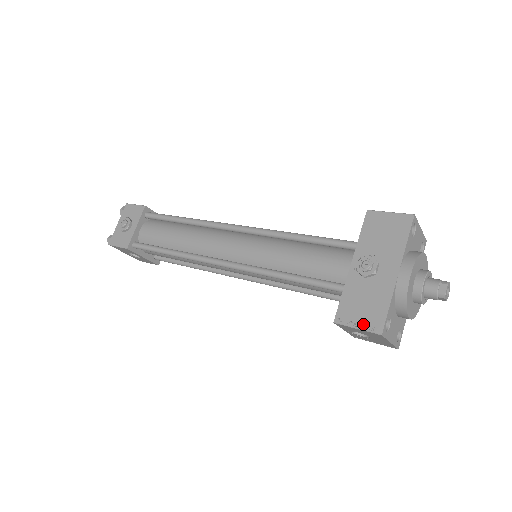
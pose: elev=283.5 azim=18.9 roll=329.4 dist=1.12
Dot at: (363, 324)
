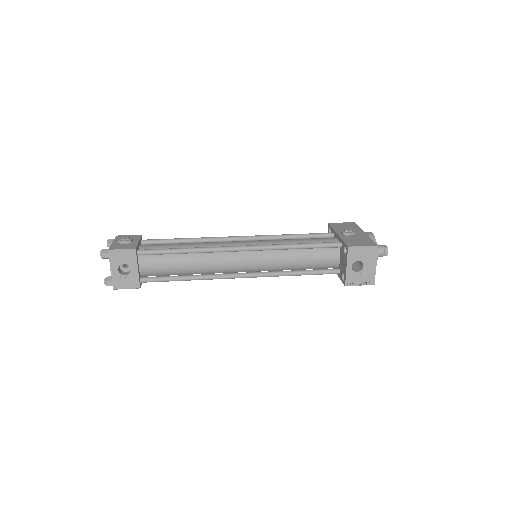
Dot at: (365, 245)
